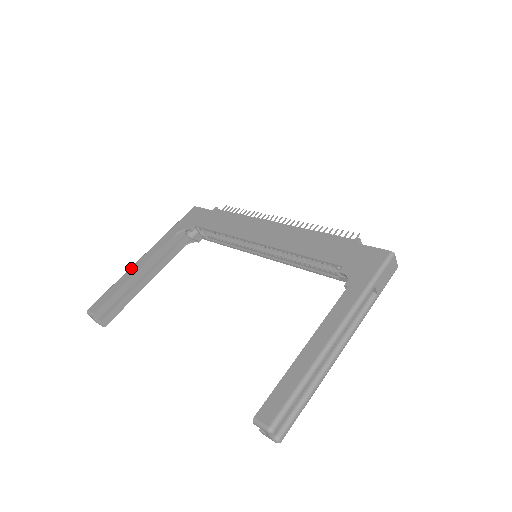
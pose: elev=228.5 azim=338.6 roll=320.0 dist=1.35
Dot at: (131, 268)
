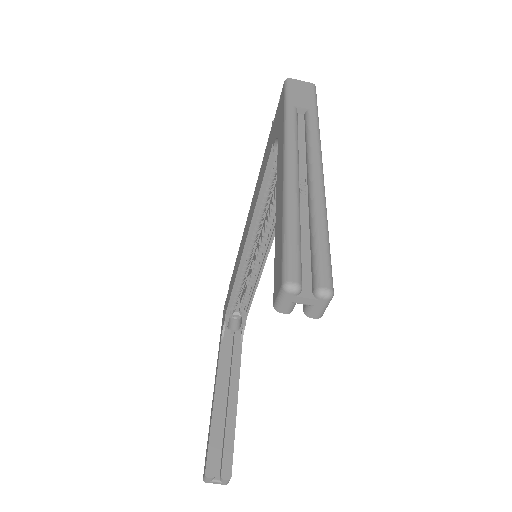
Dot at: occluded
